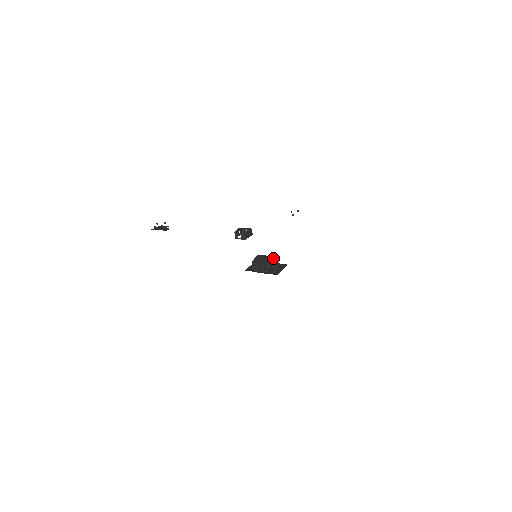
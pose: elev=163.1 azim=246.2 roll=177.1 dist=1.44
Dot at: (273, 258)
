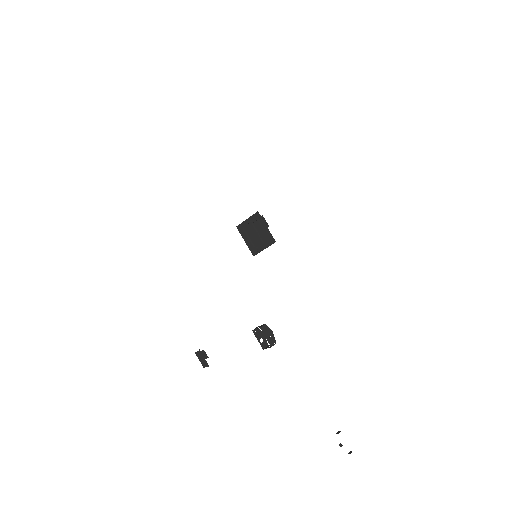
Dot at: occluded
